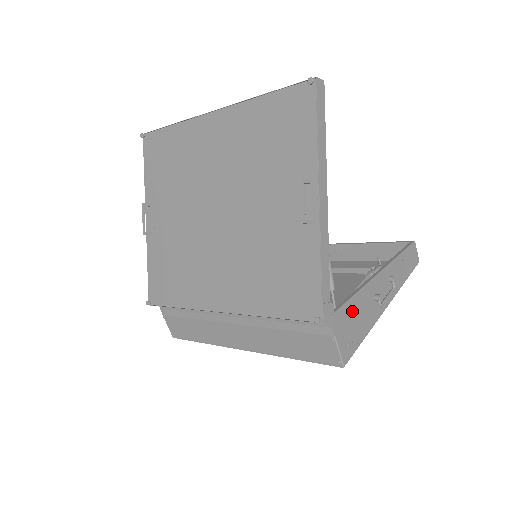
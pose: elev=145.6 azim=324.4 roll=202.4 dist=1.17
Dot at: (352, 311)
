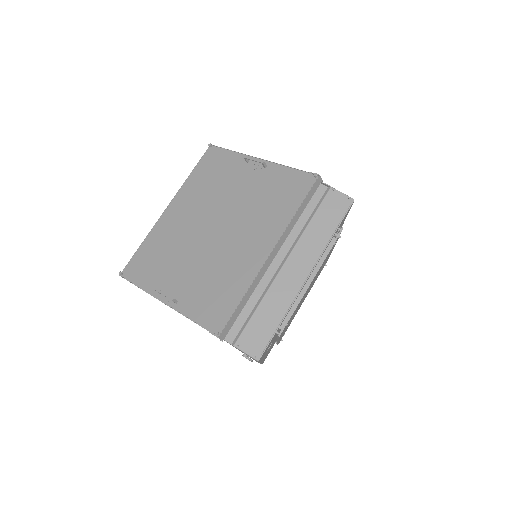
Dot at: occluded
